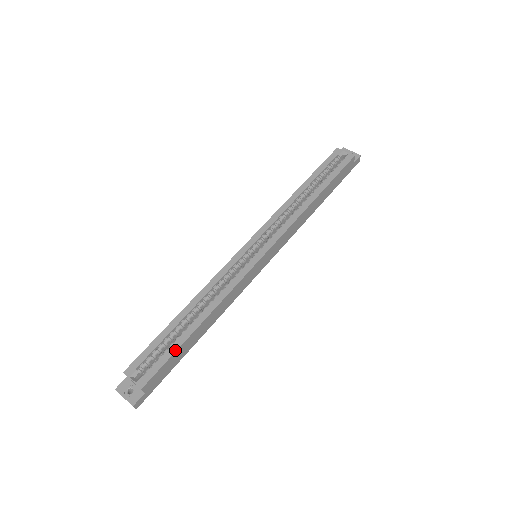
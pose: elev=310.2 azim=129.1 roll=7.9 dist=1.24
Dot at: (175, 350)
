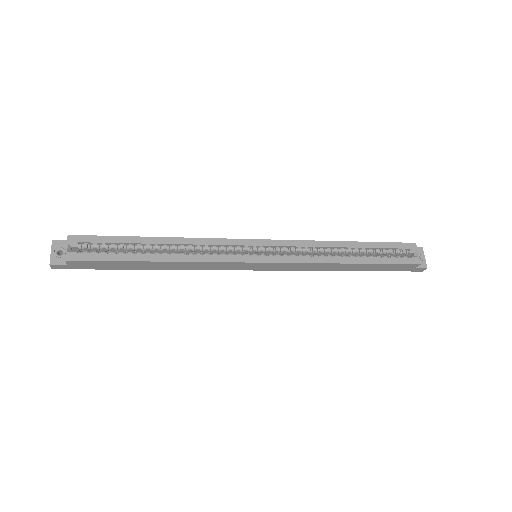
Dot at: (118, 260)
